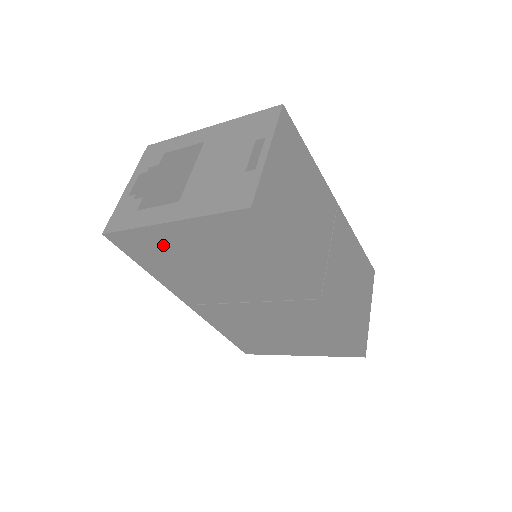
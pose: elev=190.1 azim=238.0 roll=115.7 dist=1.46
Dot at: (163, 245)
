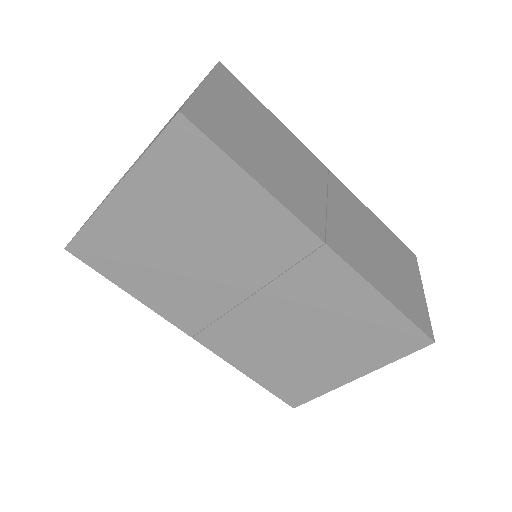
Dot at: (125, 234)
